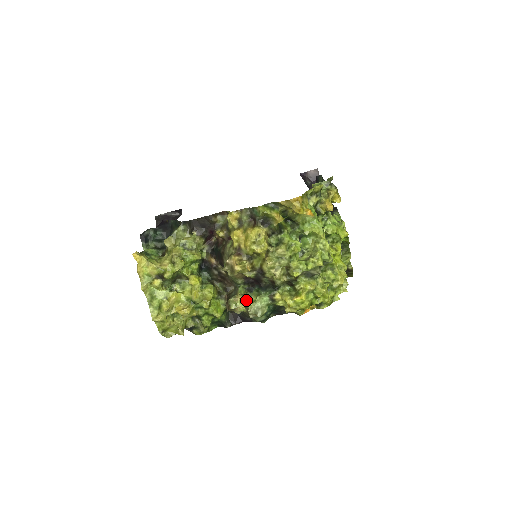
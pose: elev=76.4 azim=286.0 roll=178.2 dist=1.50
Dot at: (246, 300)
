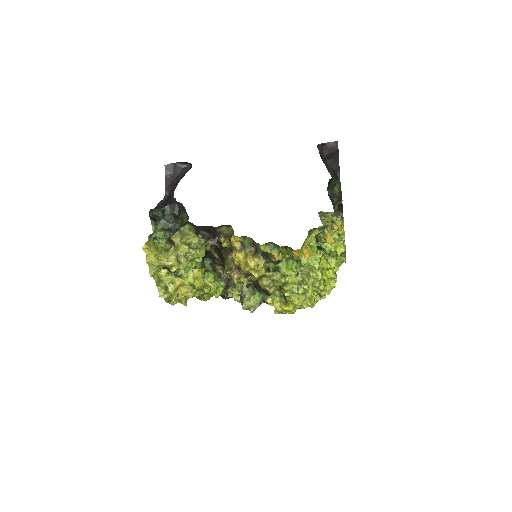
Dot at: (242, 295)
